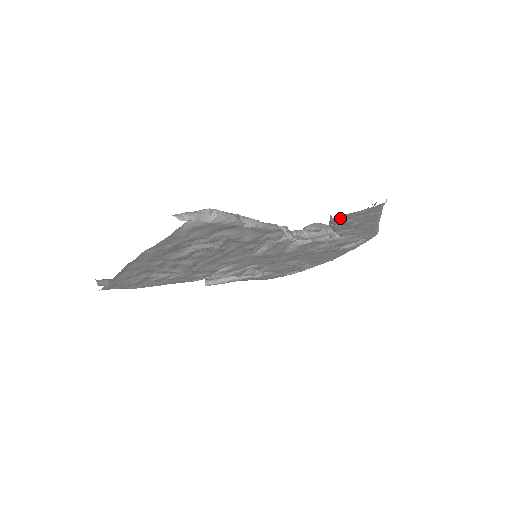
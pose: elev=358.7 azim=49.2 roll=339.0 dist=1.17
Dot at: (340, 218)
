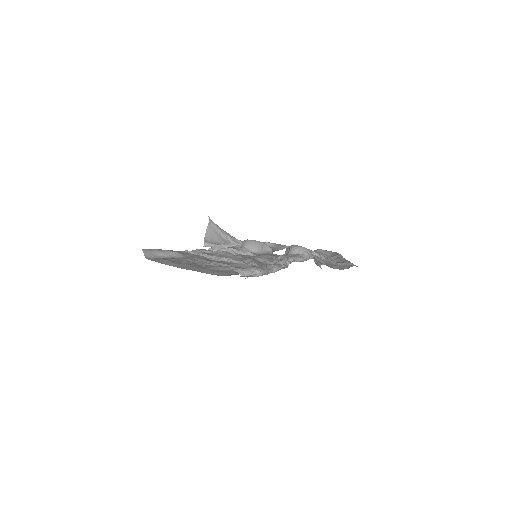
Dot at: occluded
